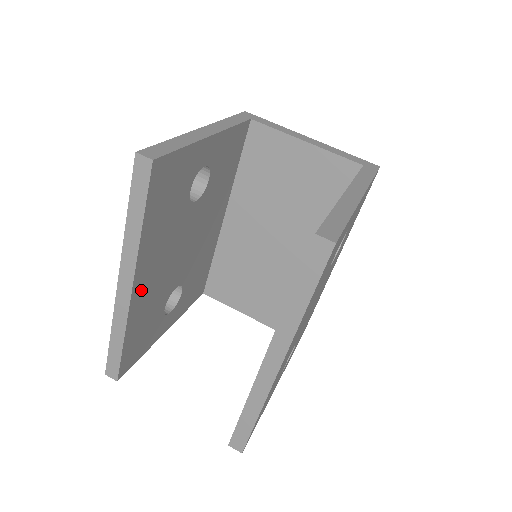
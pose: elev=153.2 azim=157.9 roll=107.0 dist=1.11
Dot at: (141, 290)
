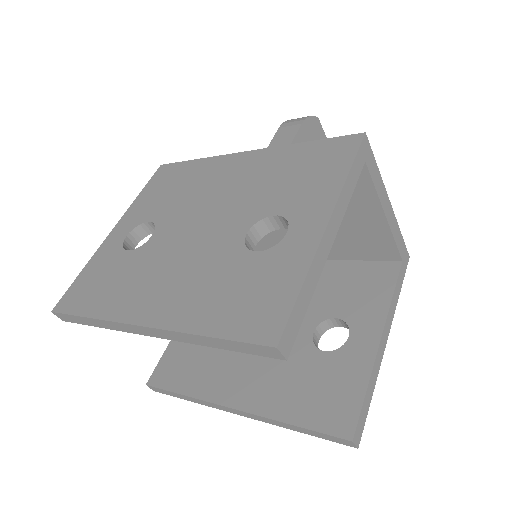
Dot at: occluded
